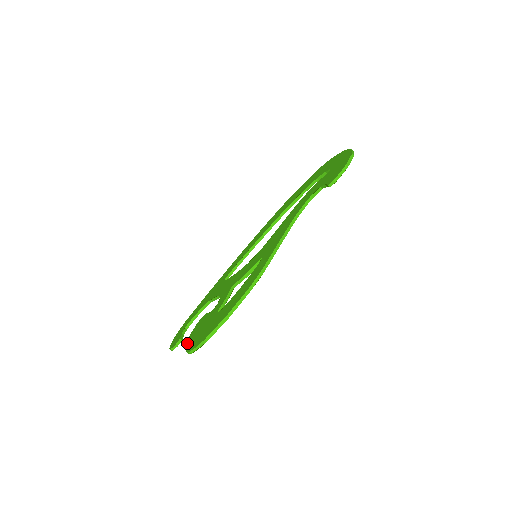
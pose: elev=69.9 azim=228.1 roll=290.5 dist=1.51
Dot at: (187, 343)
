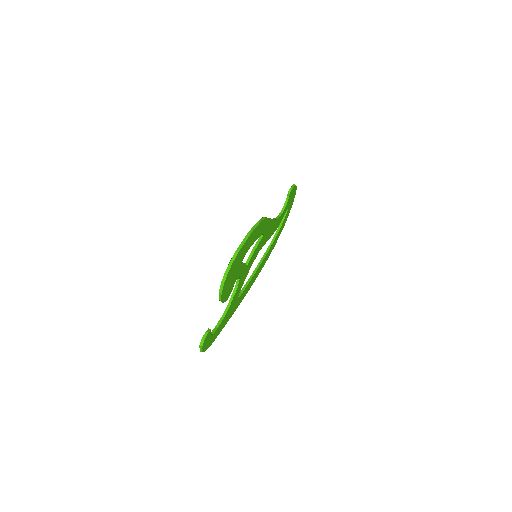
Dot at: (219, 293)
